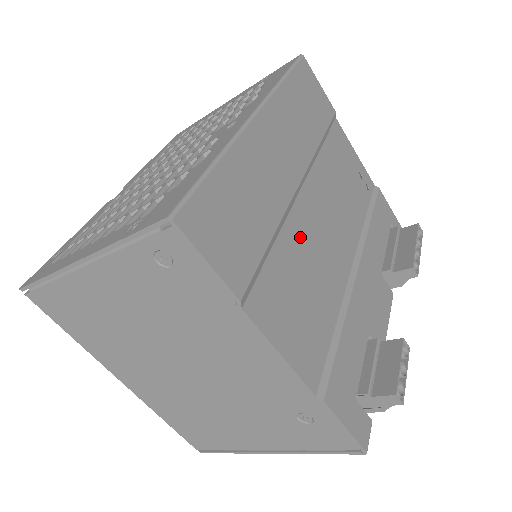
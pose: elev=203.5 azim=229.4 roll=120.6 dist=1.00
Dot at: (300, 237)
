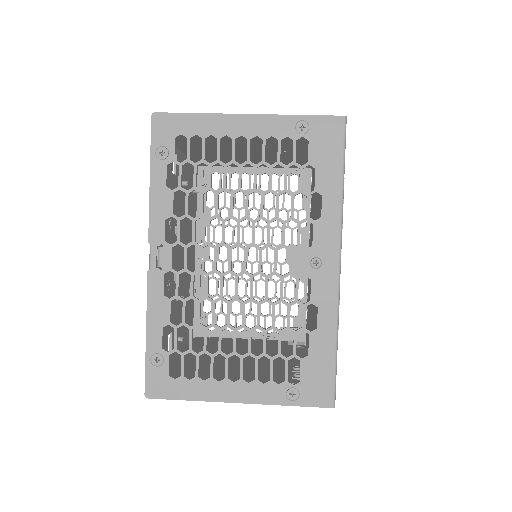
Dot at: occluded
